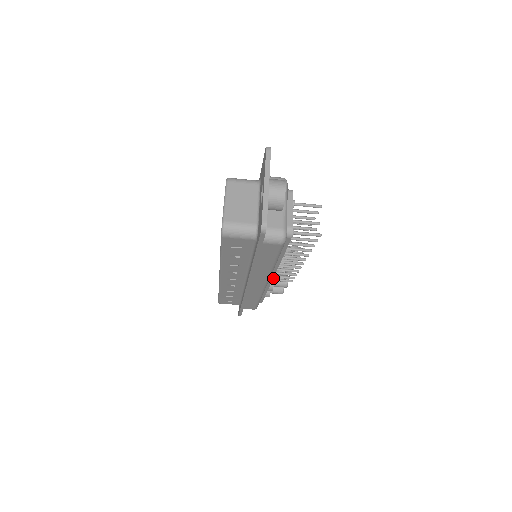
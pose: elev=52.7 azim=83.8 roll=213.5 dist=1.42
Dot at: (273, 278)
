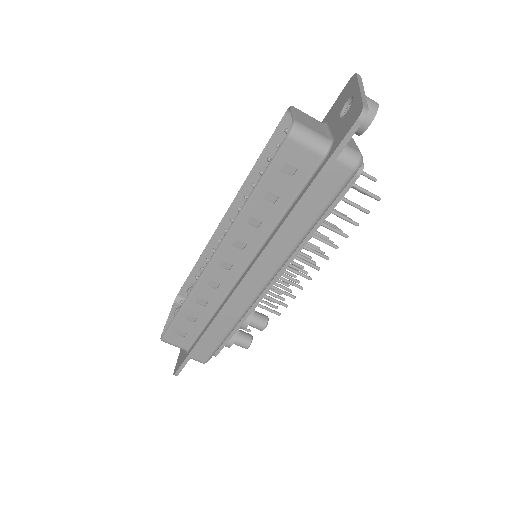
Dot at: occluded
